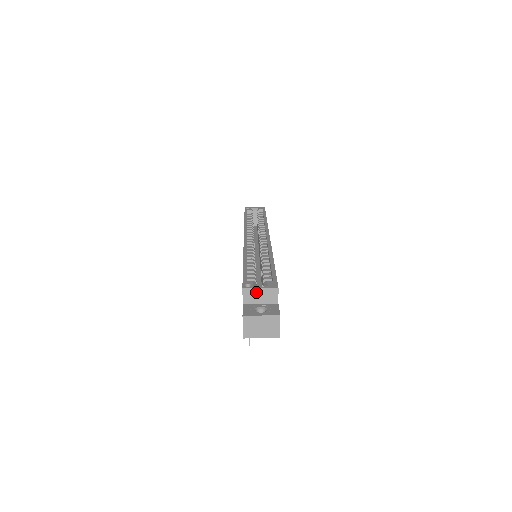
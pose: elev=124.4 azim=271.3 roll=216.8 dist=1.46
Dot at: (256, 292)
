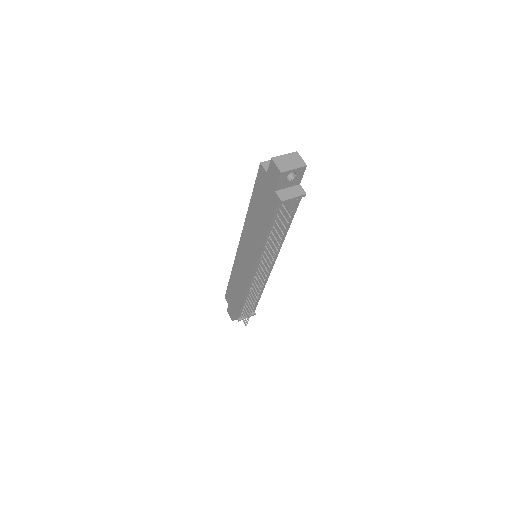
Dot at: occluded
